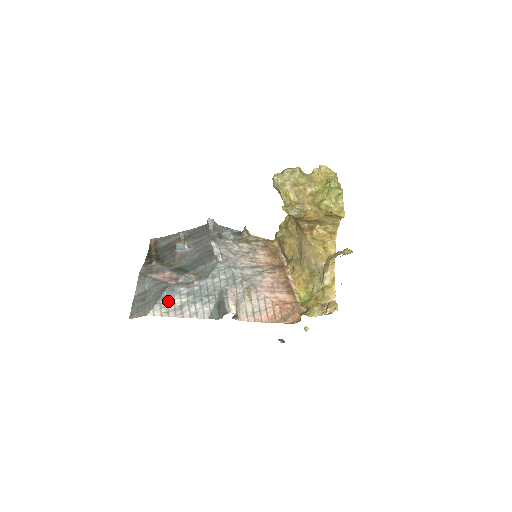
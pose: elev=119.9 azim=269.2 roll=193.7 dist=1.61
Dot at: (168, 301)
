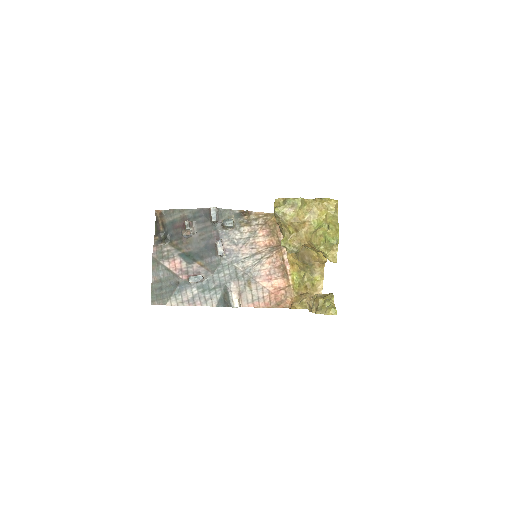
Dot at: (182, 294)
